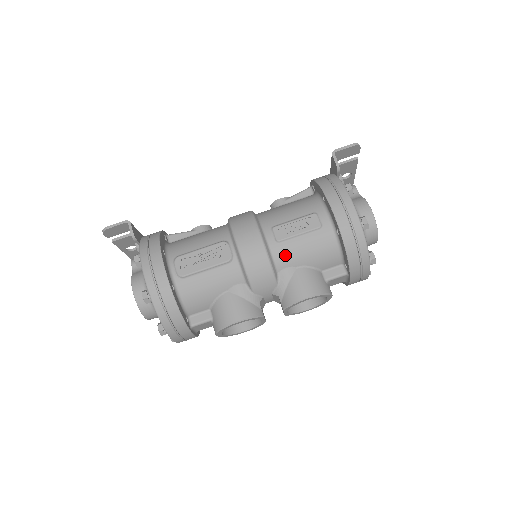
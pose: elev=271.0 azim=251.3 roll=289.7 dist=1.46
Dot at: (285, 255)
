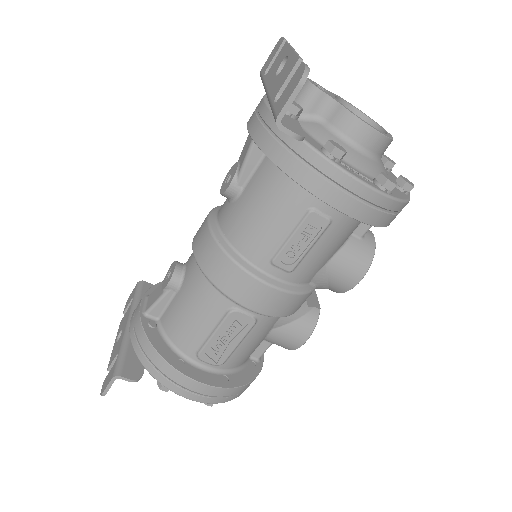
Dot at: (308, 272)
